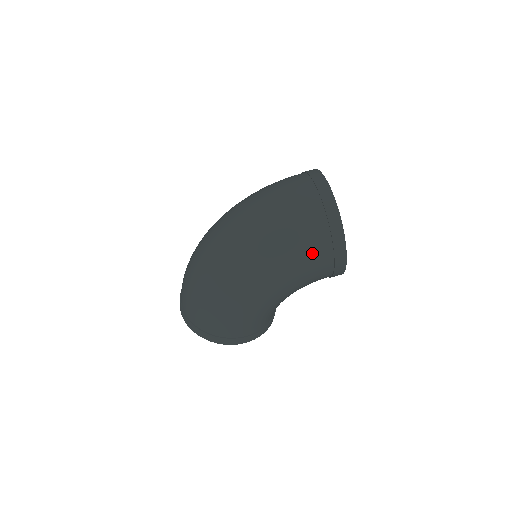
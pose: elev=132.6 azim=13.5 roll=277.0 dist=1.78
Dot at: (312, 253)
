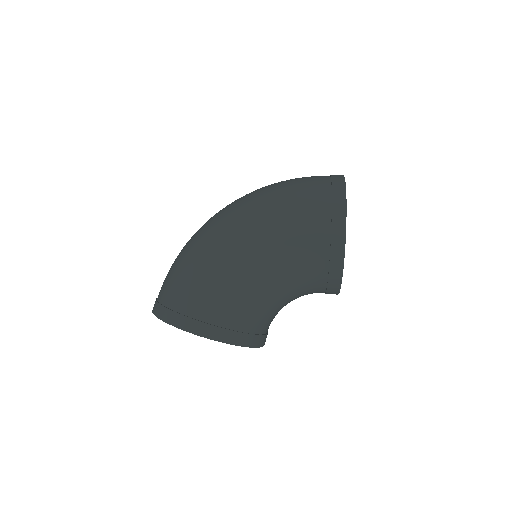
Dot at: (307, 206)
